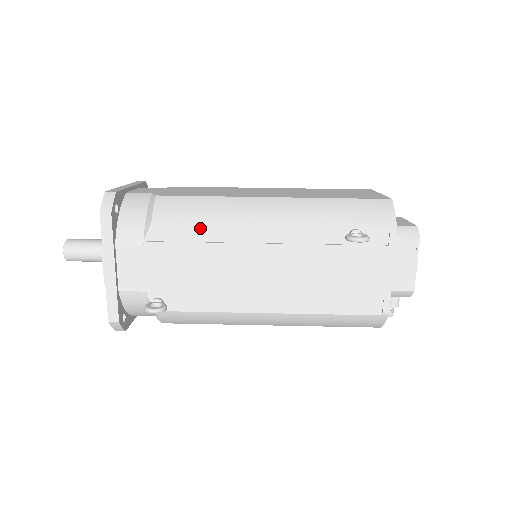
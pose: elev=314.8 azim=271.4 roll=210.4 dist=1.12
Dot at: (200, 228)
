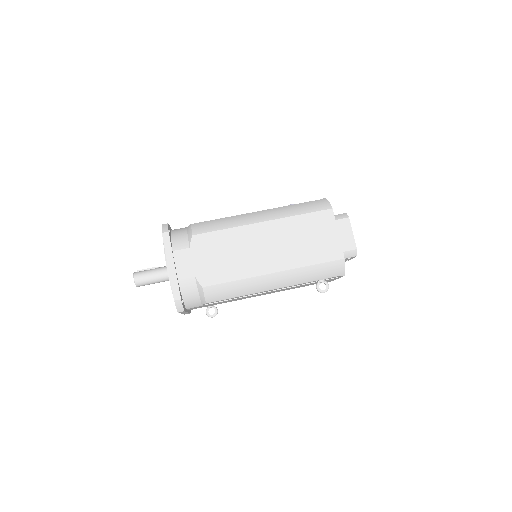
Dot at: occluded
